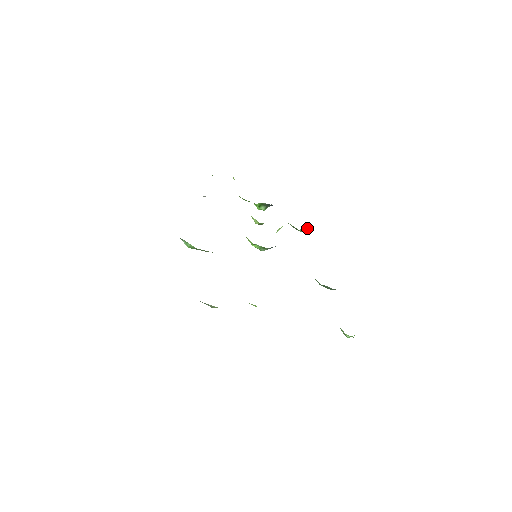
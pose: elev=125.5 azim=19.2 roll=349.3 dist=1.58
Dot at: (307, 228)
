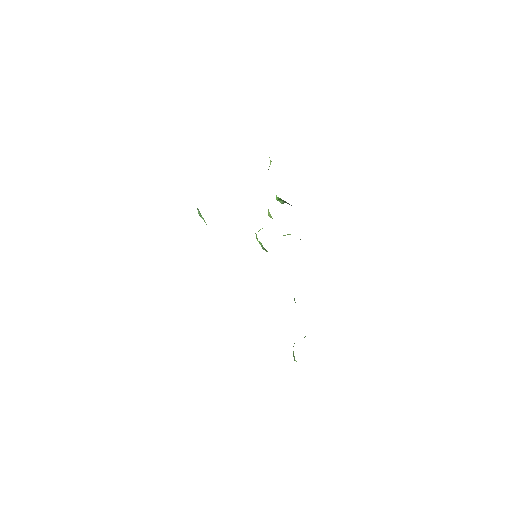
Dot at: occluded
